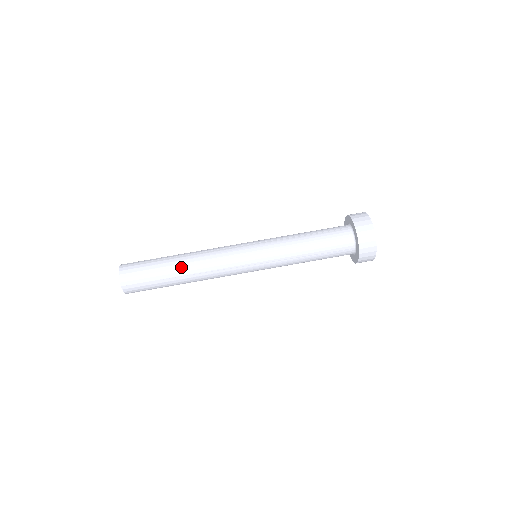
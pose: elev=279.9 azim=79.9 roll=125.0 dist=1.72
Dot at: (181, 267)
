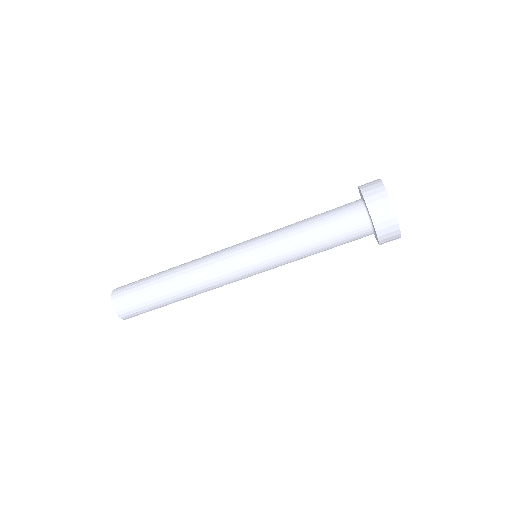
Dot at: (181, 299)
